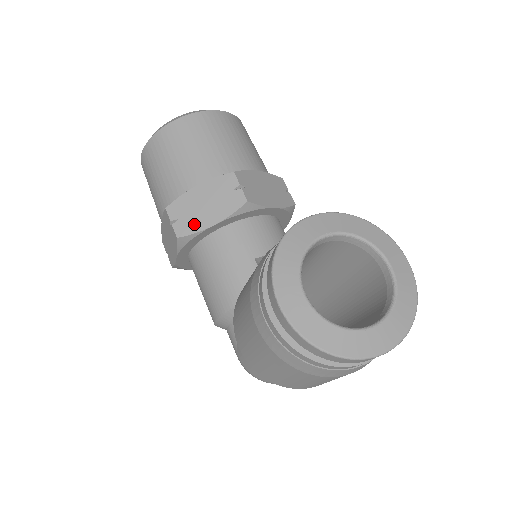
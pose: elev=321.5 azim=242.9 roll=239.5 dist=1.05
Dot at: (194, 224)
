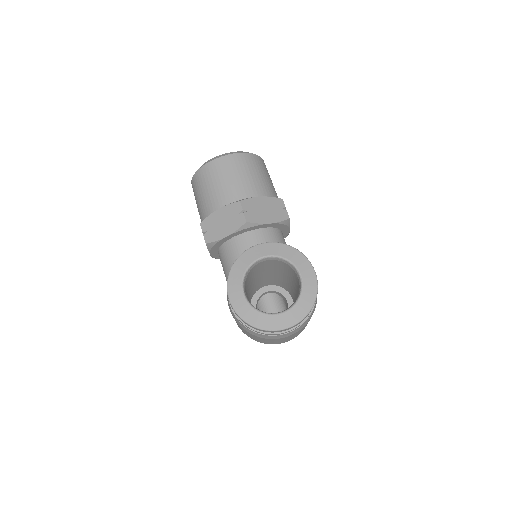
Dot at: (215, 235)
